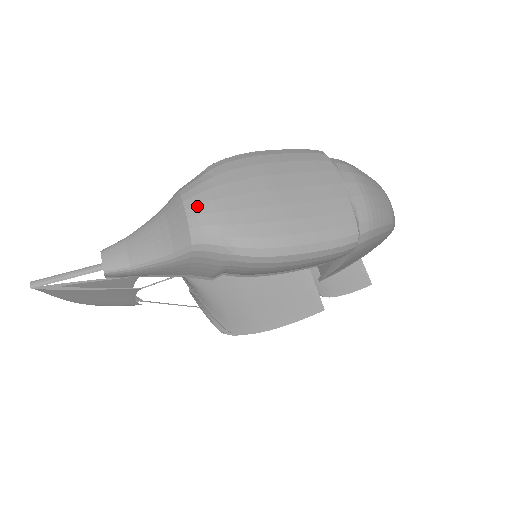
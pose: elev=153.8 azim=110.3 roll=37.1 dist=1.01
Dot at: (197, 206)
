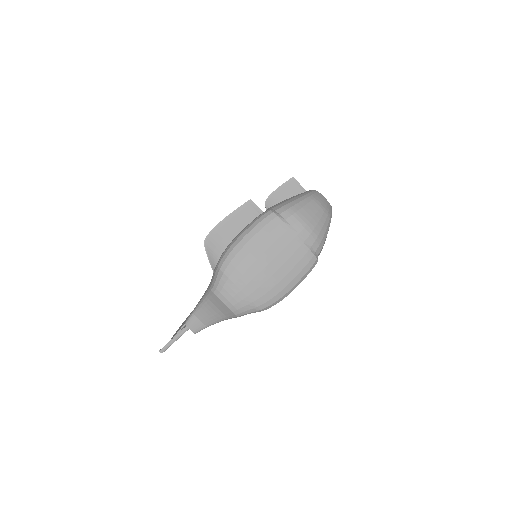
Dot at: (230, 301)
